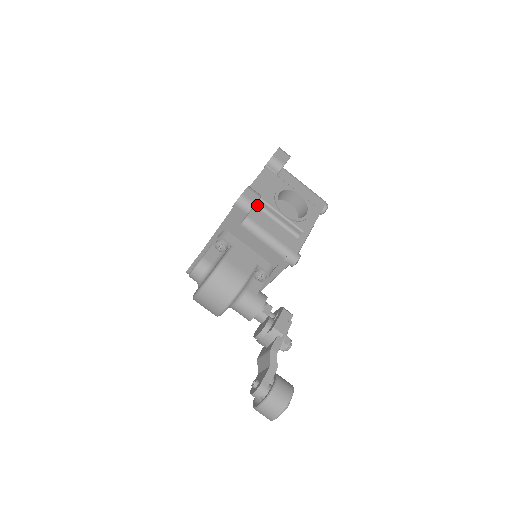
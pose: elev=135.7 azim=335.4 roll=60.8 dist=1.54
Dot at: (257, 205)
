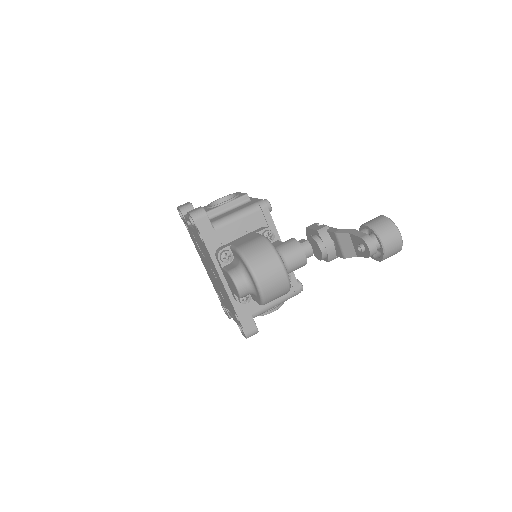
Dot at: occluded
